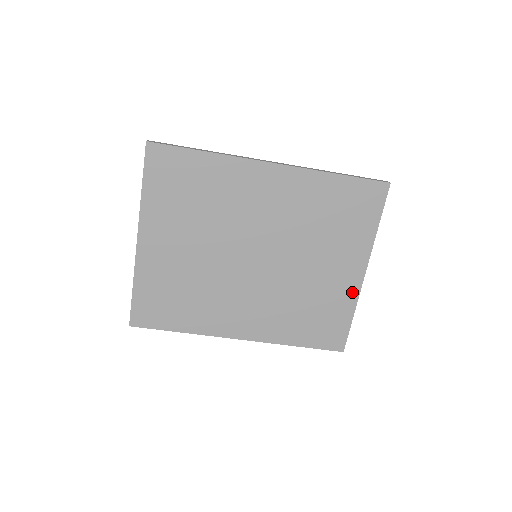
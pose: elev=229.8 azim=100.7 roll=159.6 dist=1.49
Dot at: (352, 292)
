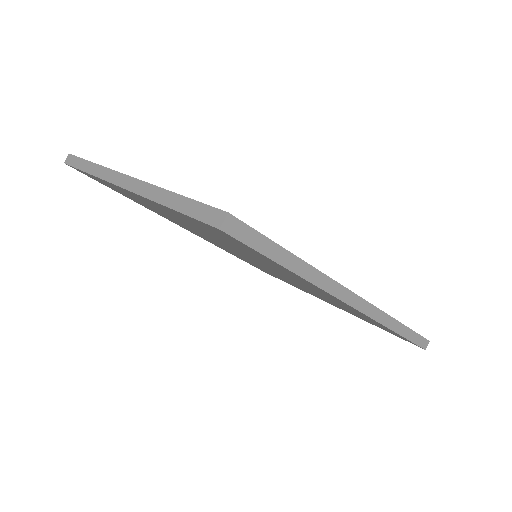
Dot at: occluded
